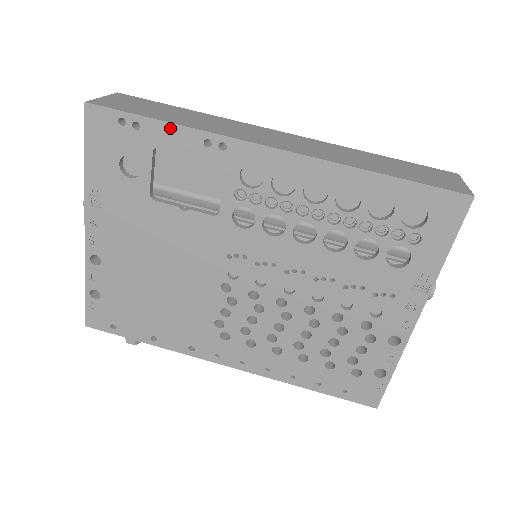
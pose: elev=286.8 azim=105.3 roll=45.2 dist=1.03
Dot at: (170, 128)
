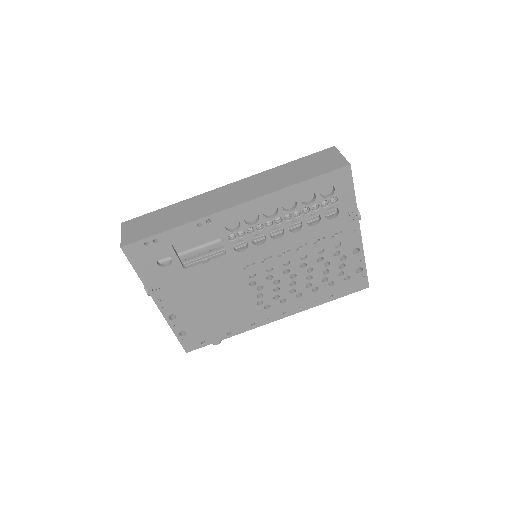
Dot at: (175, 231)
